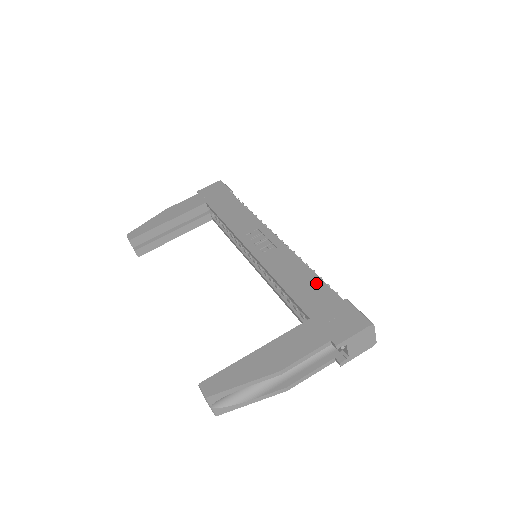
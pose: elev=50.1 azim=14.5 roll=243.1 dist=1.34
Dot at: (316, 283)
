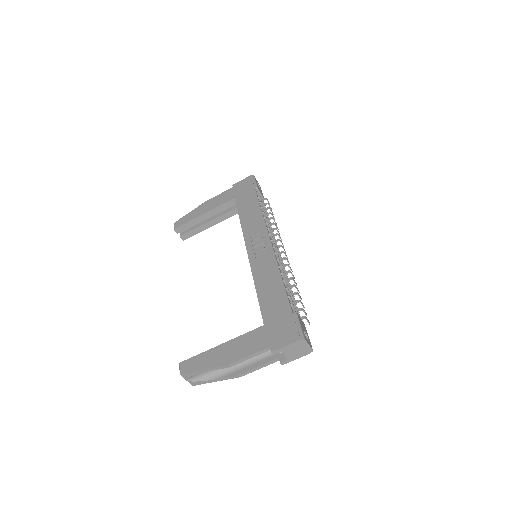
Dot at: (280, 293)
